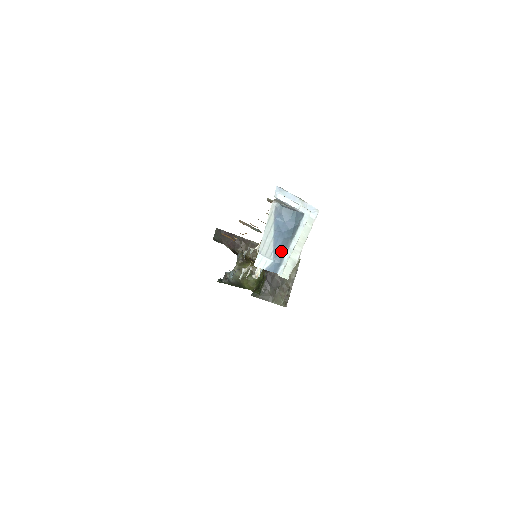
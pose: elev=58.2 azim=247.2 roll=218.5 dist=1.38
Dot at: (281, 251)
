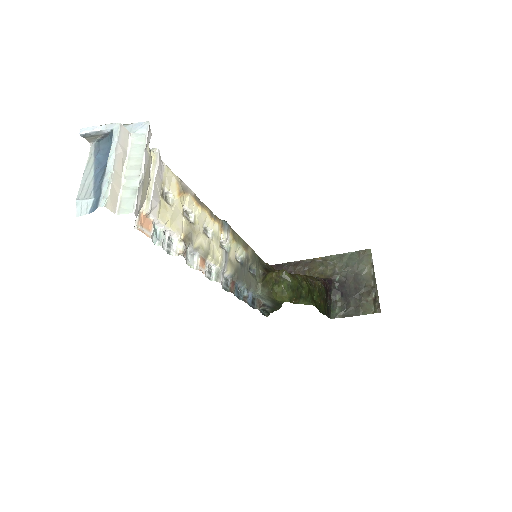
Dot at: (100, 183)
